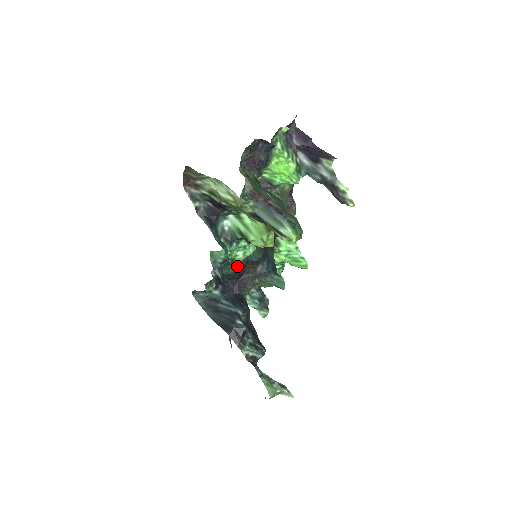
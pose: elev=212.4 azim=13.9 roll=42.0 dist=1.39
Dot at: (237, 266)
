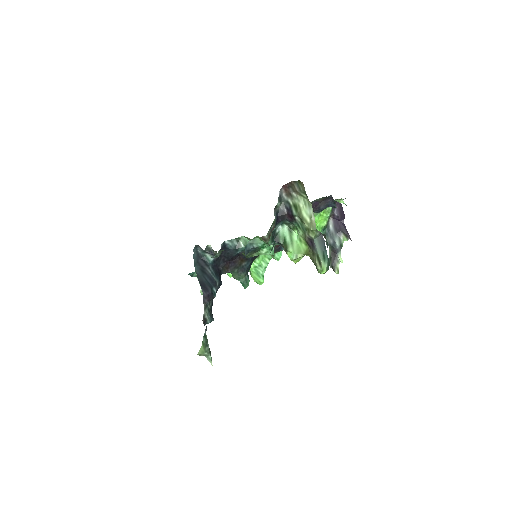
Dot at: (237, 252)
